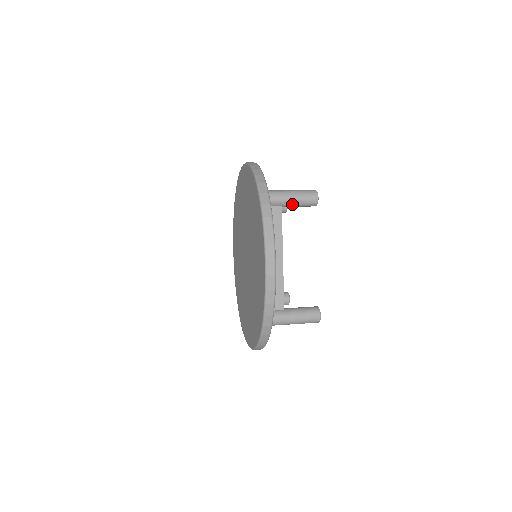
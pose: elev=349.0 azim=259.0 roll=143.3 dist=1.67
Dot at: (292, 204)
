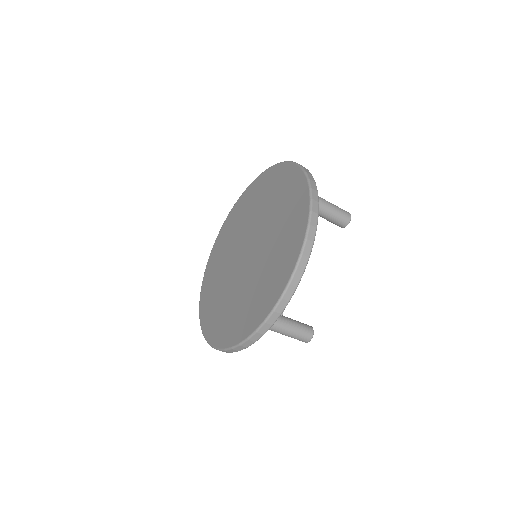
Dot at: occluded
